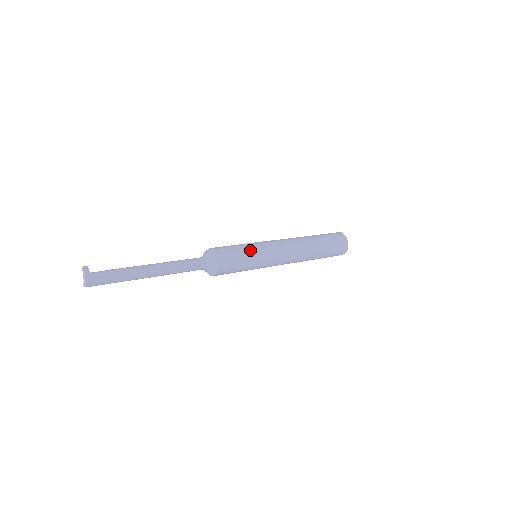
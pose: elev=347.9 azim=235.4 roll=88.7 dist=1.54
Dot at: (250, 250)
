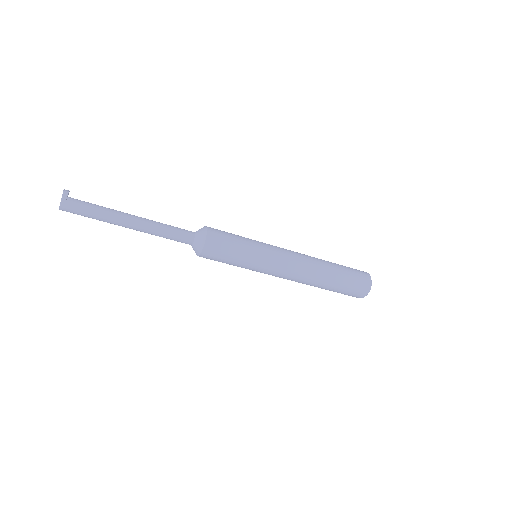
Dot at: (248, 239)
